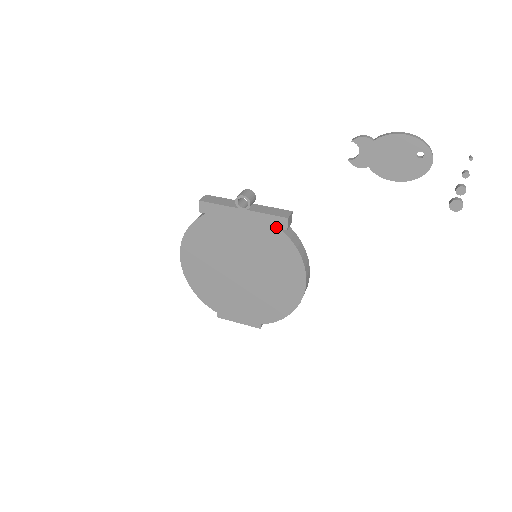
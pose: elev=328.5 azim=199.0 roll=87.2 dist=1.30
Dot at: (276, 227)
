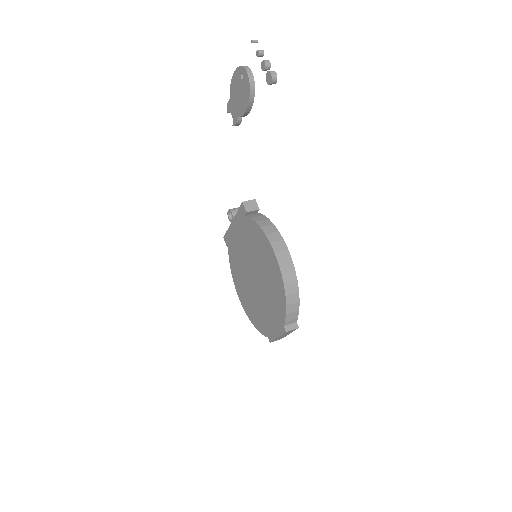
Dot at: (244, 216)
